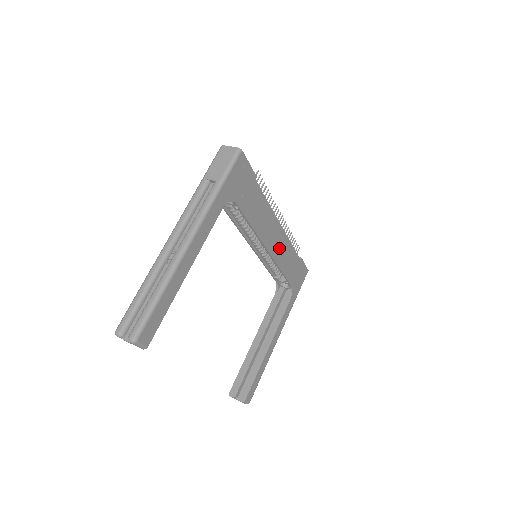
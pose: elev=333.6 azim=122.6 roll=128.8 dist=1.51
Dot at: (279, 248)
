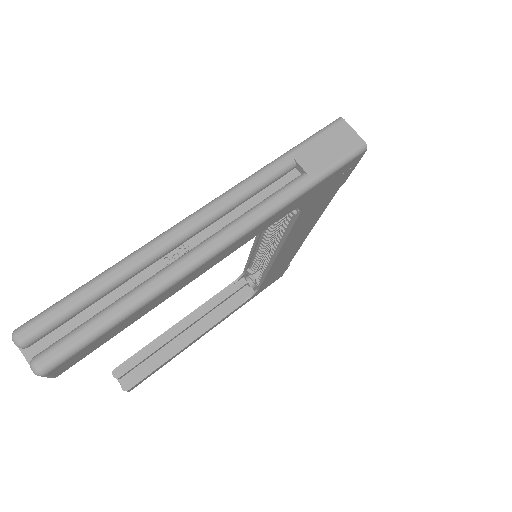
Dot at: (284, 257)
